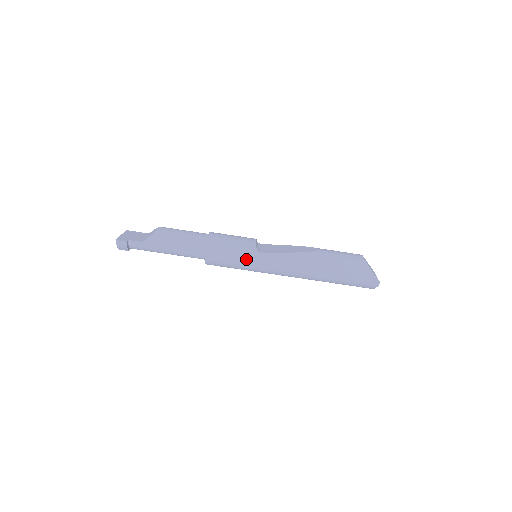
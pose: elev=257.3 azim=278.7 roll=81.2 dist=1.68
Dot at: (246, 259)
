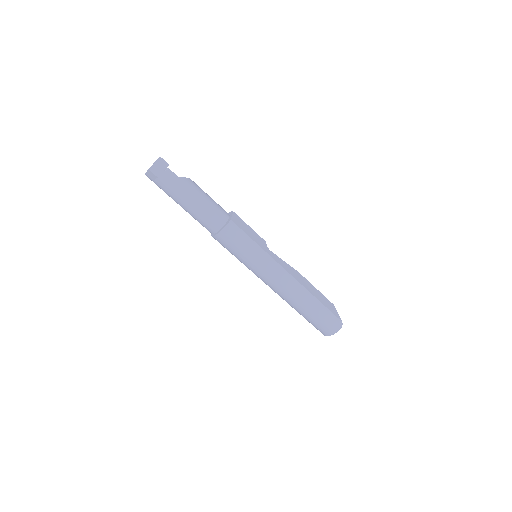
Dot at: (259, 246)
